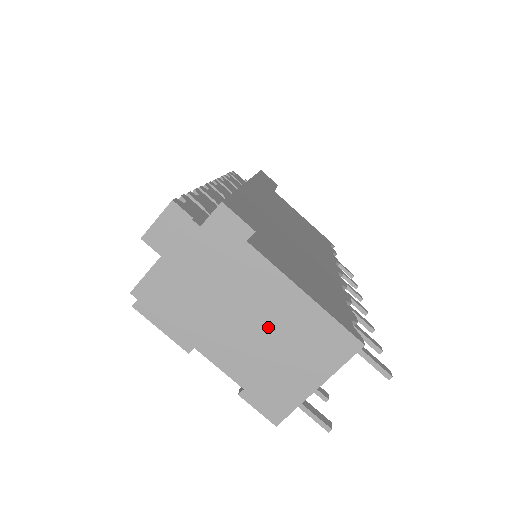
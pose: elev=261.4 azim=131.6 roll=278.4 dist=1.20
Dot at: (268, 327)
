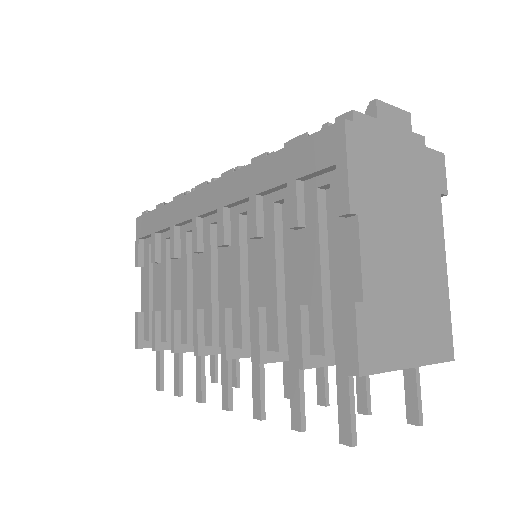
Dot at: (414, 268)
